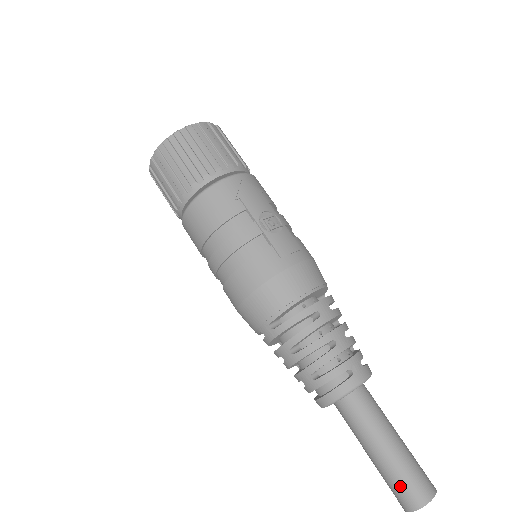
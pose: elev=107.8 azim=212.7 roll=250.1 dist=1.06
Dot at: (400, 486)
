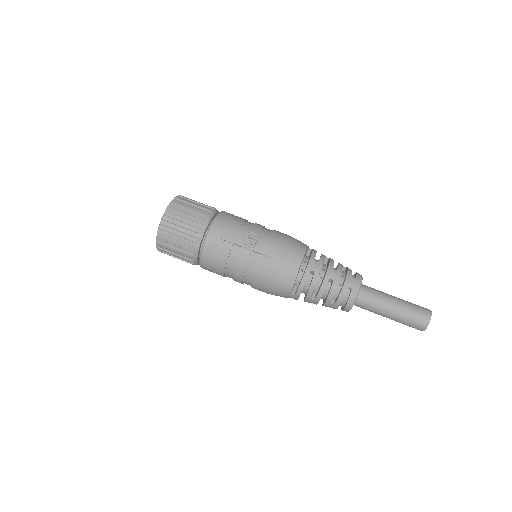
Dot at: (411, 323)
